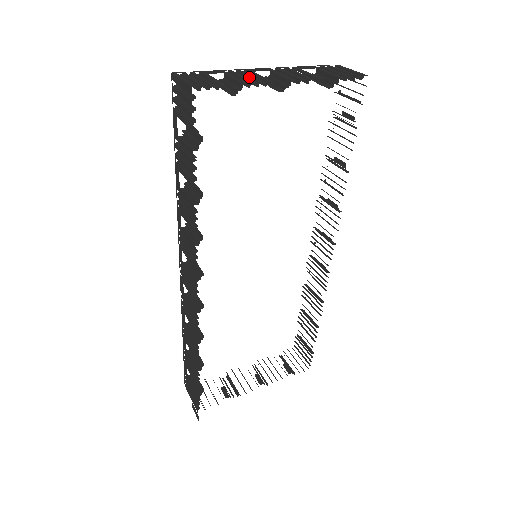
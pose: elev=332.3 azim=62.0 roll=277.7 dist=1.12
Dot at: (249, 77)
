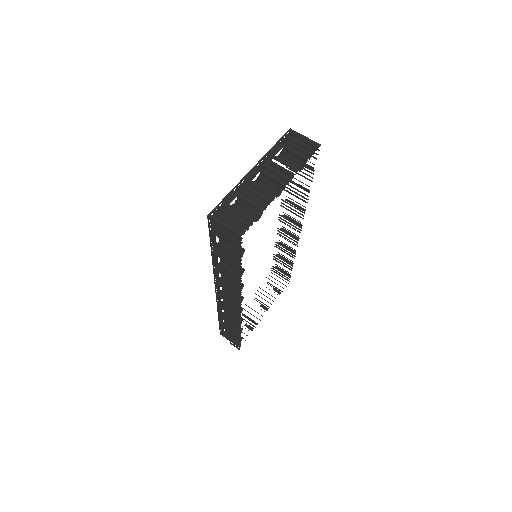
Dot at: (257, 194)
